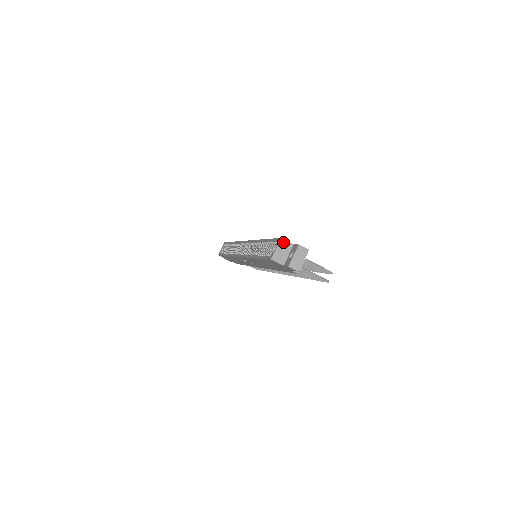
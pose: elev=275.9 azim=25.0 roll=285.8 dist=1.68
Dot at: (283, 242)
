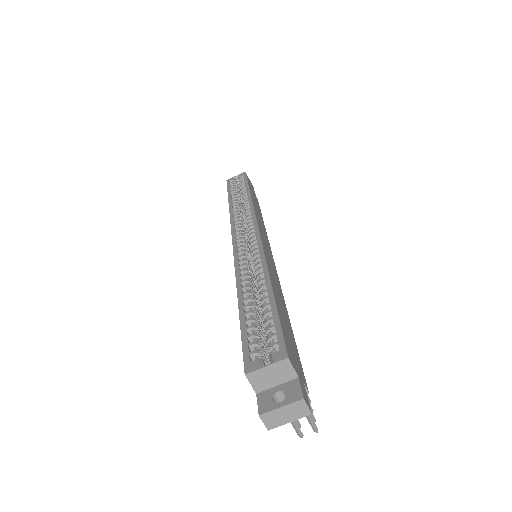
Dot at: (286, 364)
